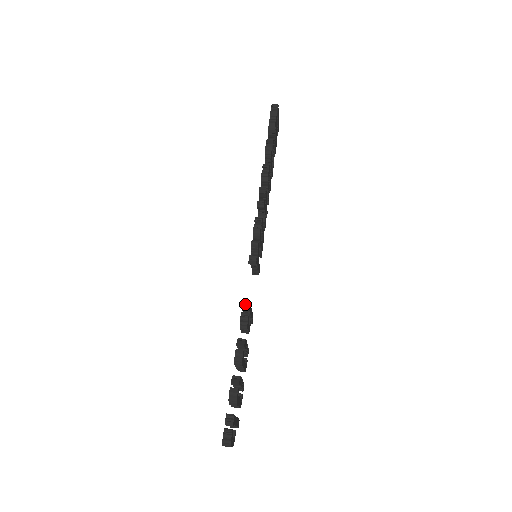
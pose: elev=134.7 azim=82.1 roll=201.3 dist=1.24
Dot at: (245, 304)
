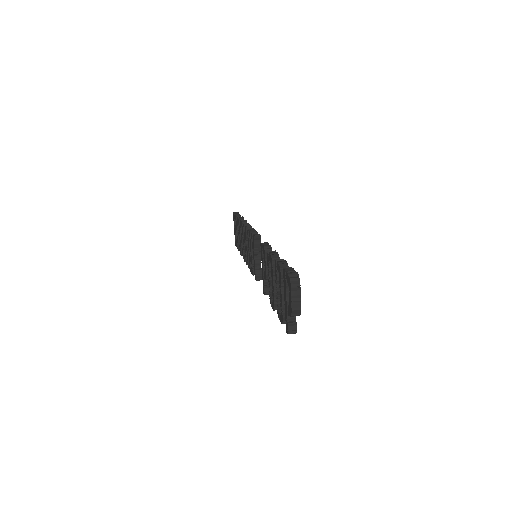
Dot at: (263, 243)
